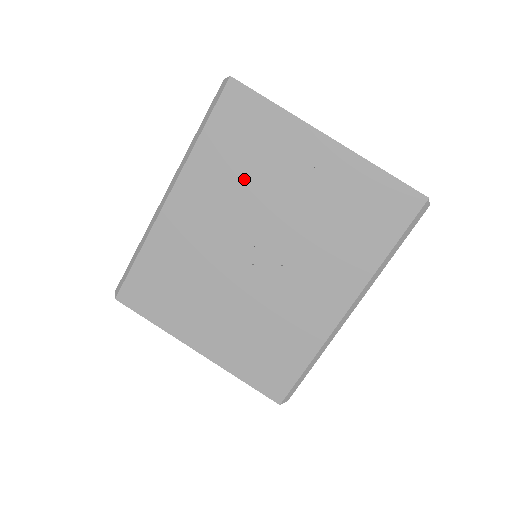
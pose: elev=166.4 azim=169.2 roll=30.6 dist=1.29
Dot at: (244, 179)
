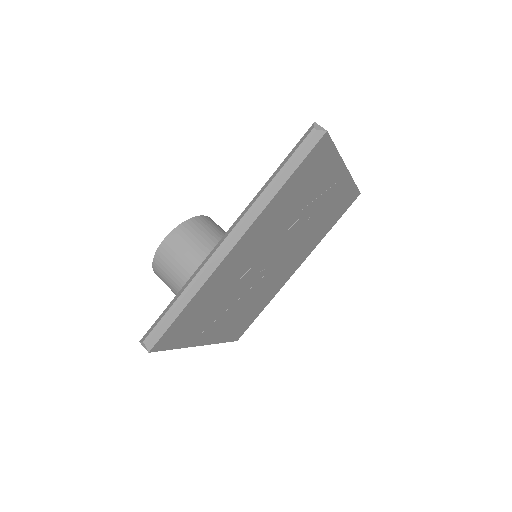
Dot at: (292, 212)
